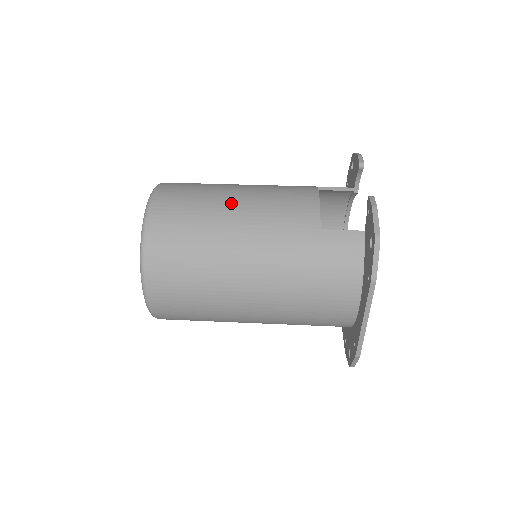
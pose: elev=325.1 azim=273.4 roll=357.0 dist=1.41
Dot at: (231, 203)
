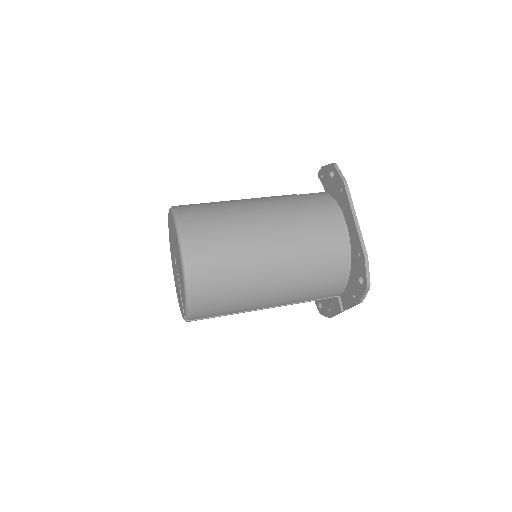
Dot at: occluded
